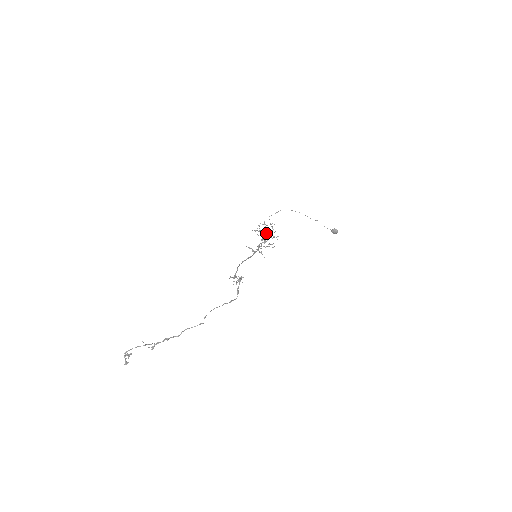
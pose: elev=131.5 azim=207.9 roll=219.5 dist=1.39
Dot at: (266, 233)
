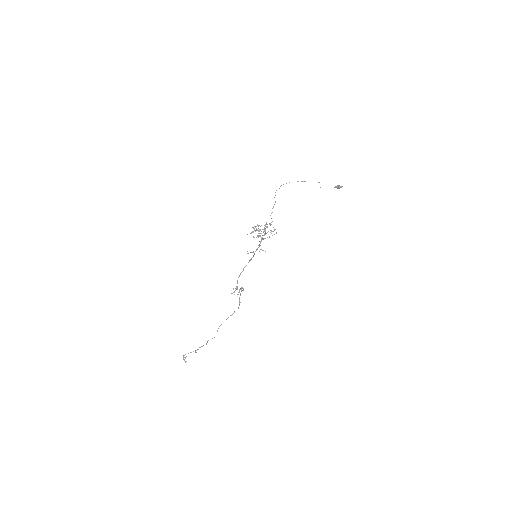
Dot at: (260, 233)
